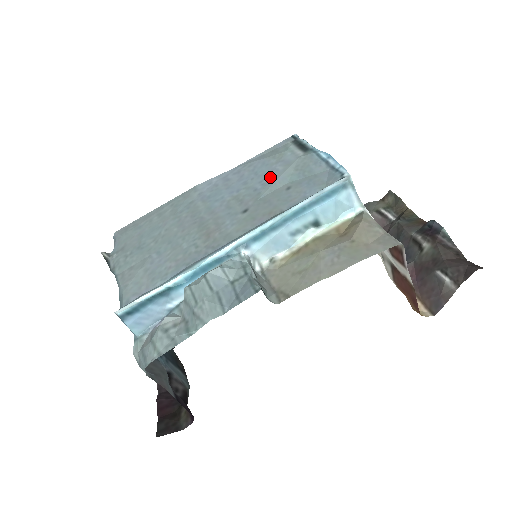
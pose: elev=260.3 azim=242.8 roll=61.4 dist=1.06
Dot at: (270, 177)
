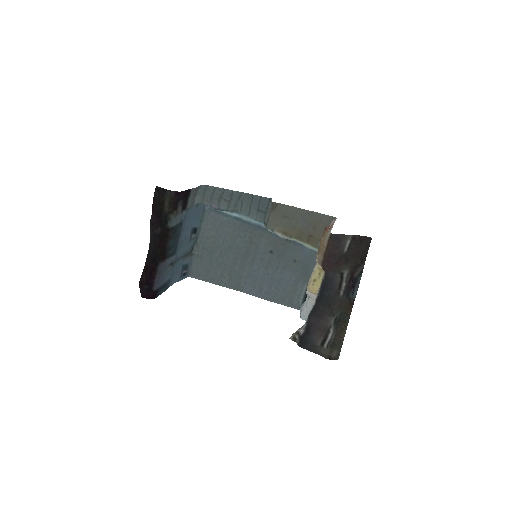
Dot at: (287, 273)
